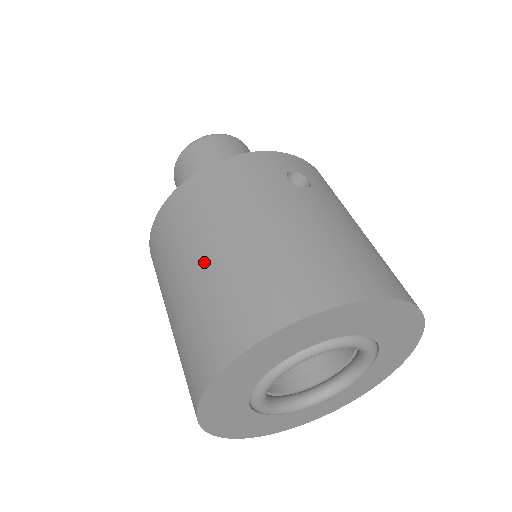
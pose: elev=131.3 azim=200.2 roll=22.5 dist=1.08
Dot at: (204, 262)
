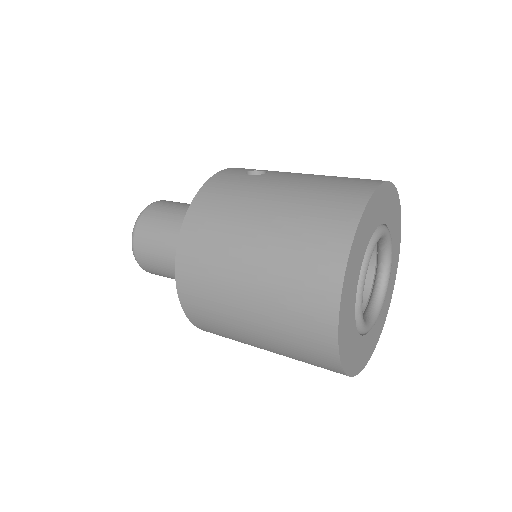
Dot at: (256, 253)
